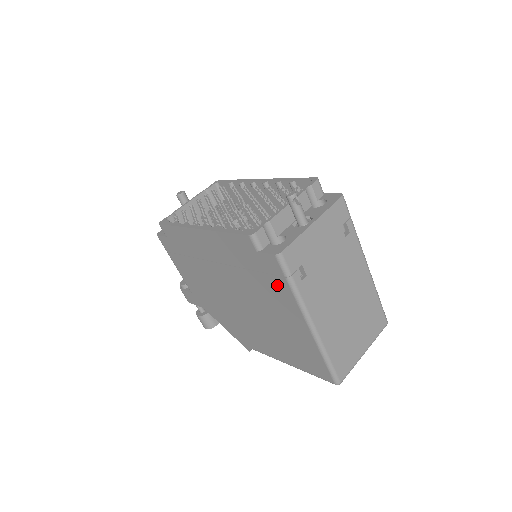
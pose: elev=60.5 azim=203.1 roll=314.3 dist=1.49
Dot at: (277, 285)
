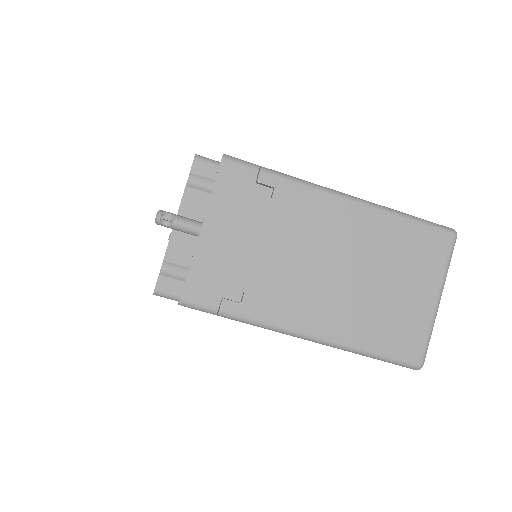
Dot at: occluded
